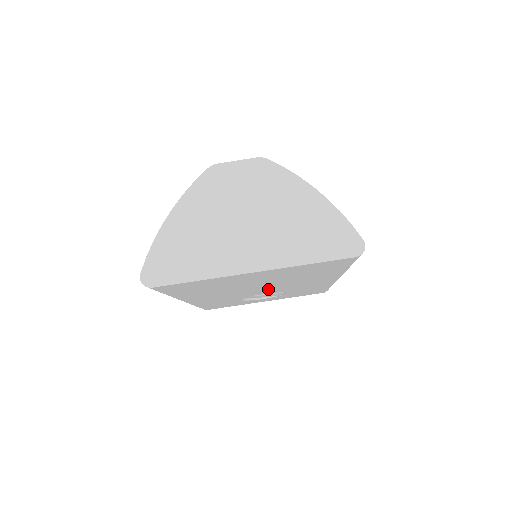
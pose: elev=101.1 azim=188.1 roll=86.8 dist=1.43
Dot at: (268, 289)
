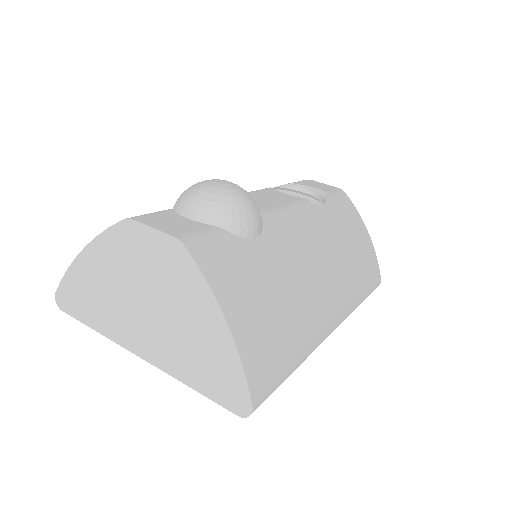
Dot at: occluded
